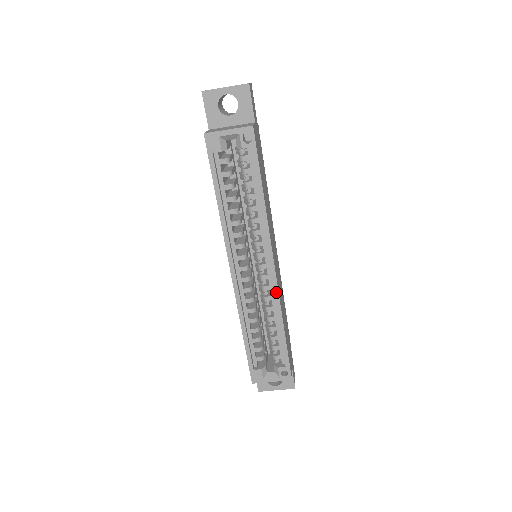
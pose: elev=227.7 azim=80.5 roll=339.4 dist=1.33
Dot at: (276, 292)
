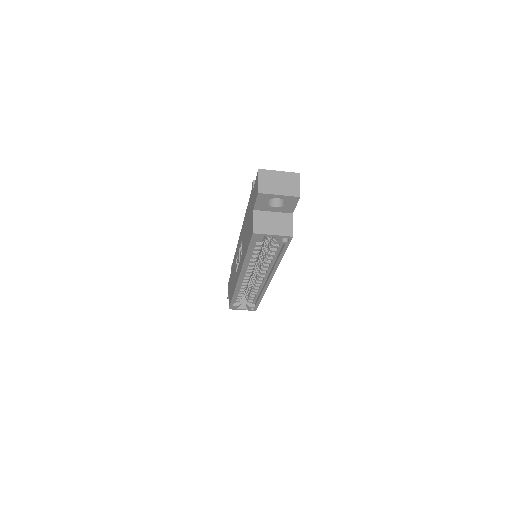
Dot at: (265, 288)
